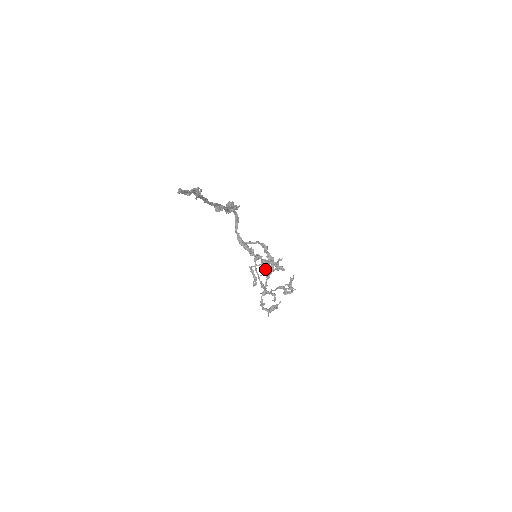
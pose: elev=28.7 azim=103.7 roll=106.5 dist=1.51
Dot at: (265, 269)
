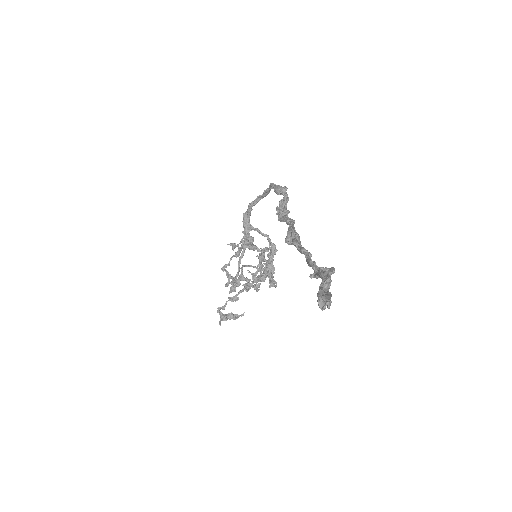
Dot at: occluded
